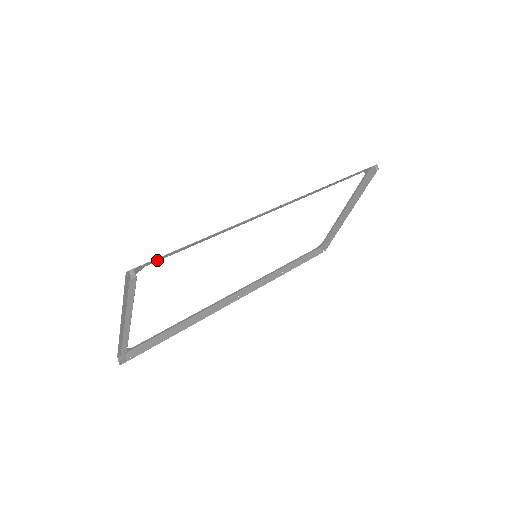
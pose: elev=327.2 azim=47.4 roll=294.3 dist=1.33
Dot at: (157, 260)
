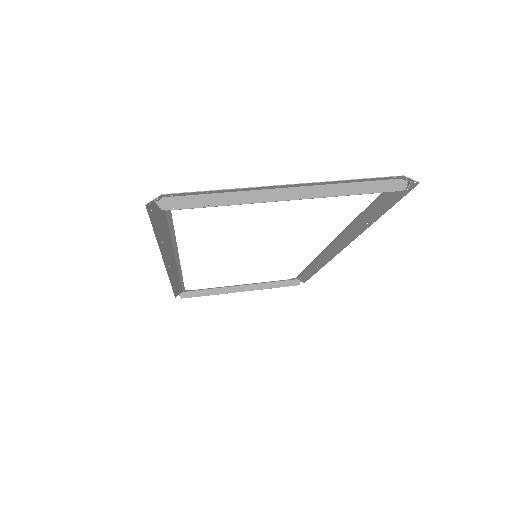
Dot at: (382, 193)
